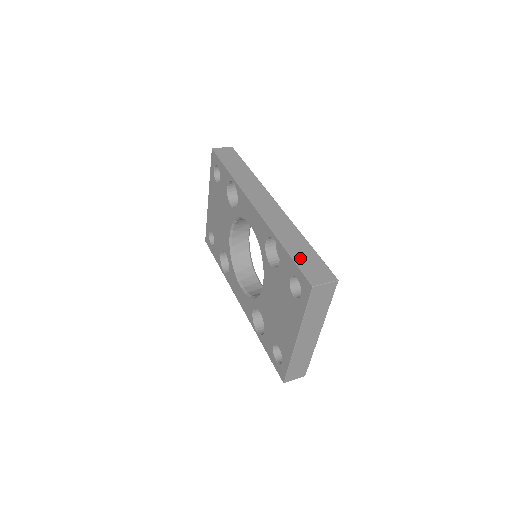
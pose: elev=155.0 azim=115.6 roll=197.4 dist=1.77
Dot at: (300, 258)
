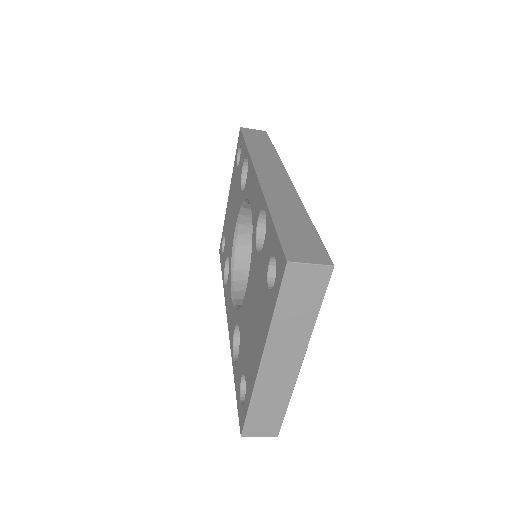
Dot at: (288, 230)
